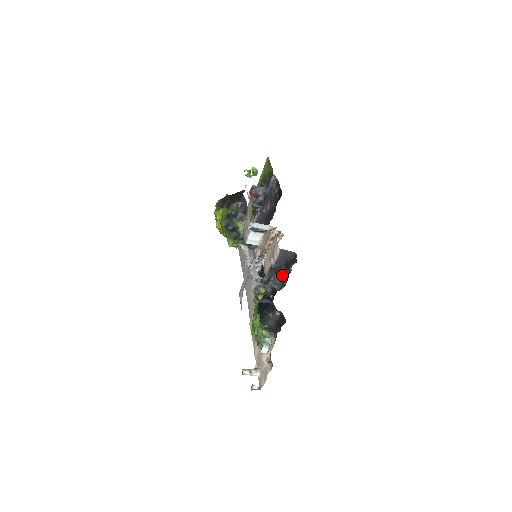
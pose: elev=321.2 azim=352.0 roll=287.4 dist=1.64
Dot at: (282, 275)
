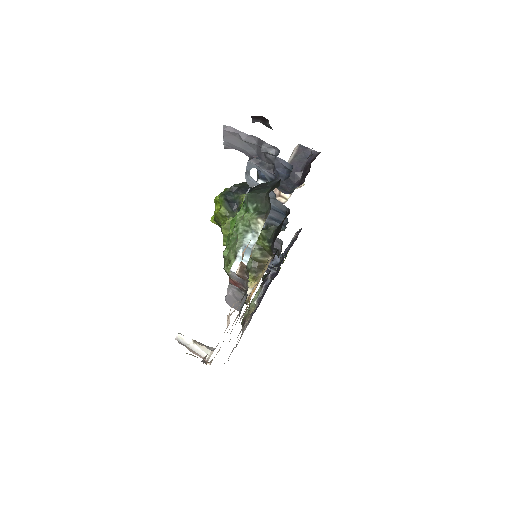
Dot at: (295, 188)
